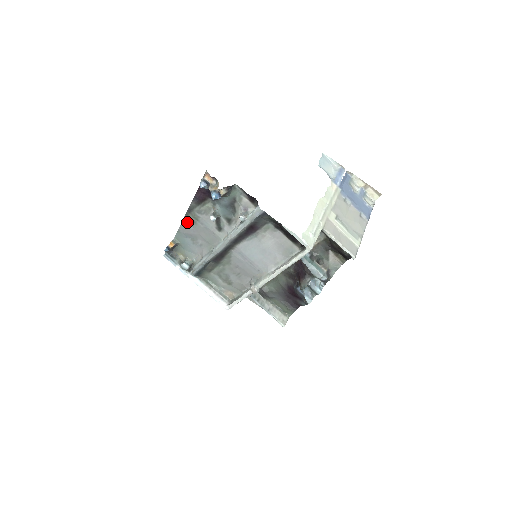
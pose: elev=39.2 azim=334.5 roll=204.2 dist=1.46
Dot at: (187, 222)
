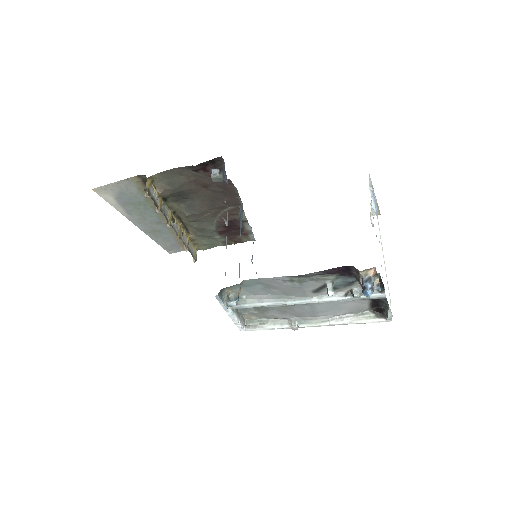
Dot at: (282, 279)
